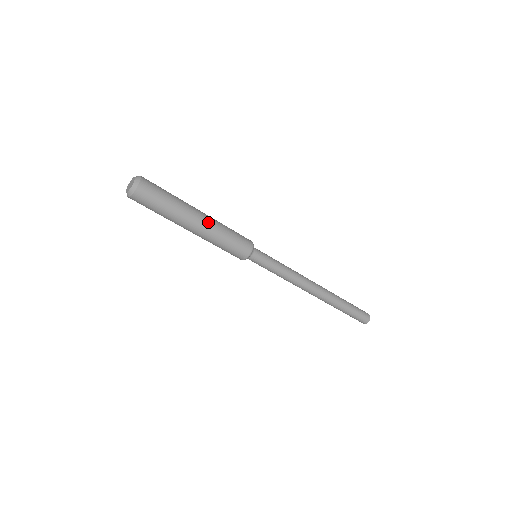
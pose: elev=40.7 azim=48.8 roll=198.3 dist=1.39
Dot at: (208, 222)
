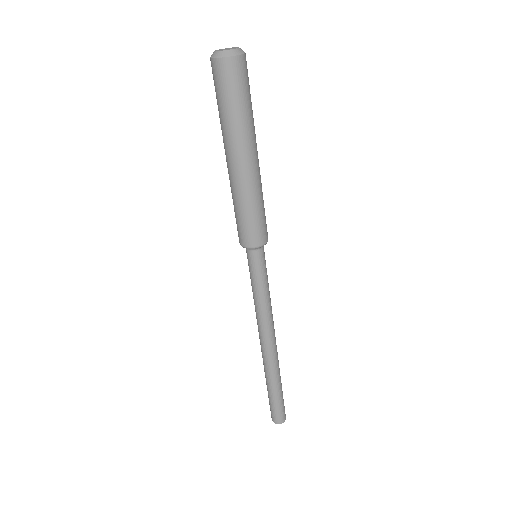
Dot at: (259, 167)
